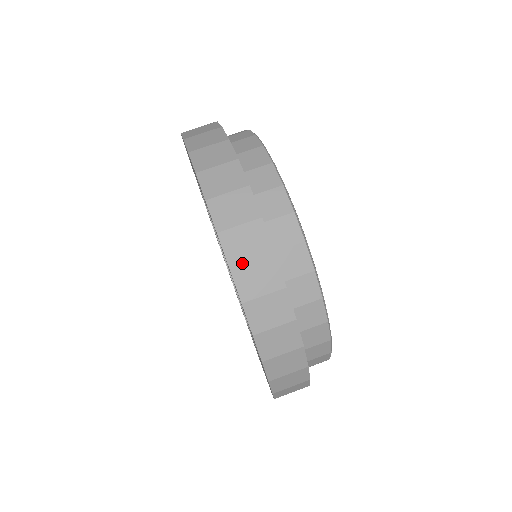
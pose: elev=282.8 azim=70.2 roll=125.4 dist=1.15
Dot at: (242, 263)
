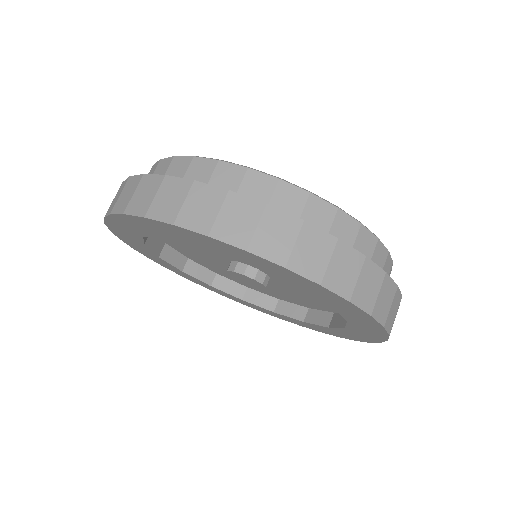
Dot at: (251, 237)
